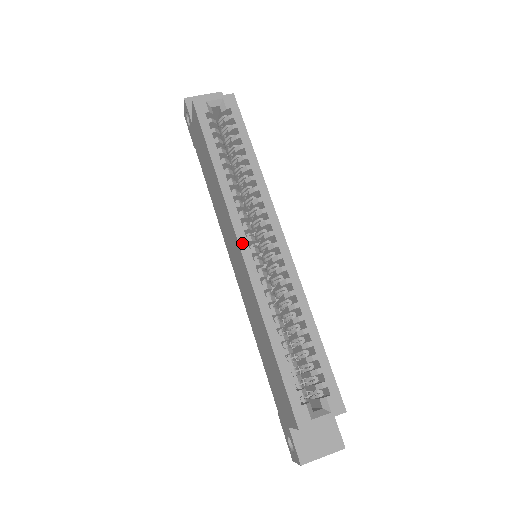
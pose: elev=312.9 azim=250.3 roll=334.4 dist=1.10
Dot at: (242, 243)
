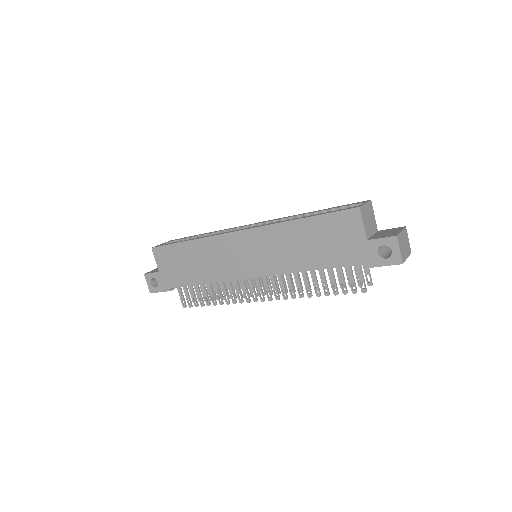
Dot at: (238, 230)
